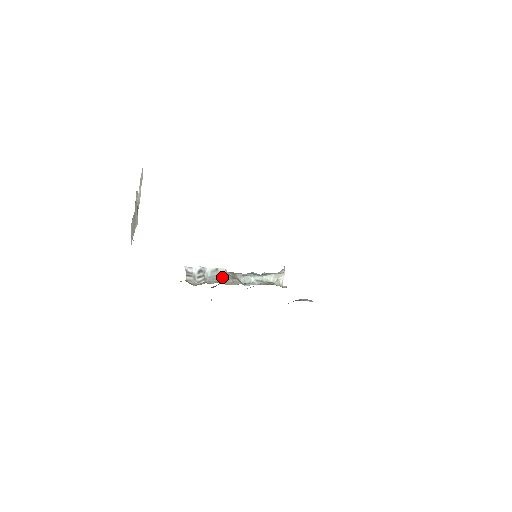
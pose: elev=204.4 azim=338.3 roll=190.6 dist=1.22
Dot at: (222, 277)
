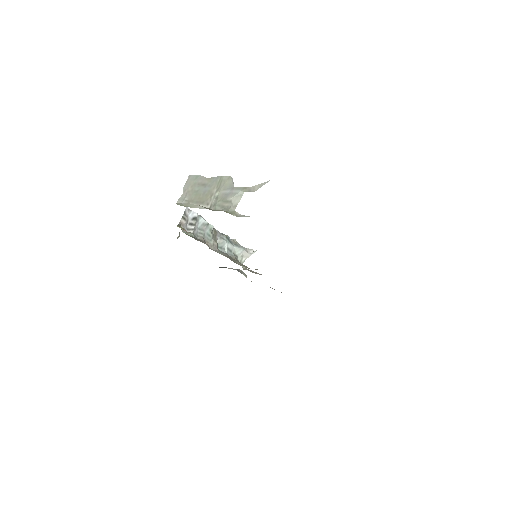
Dot at: (207, 234)
